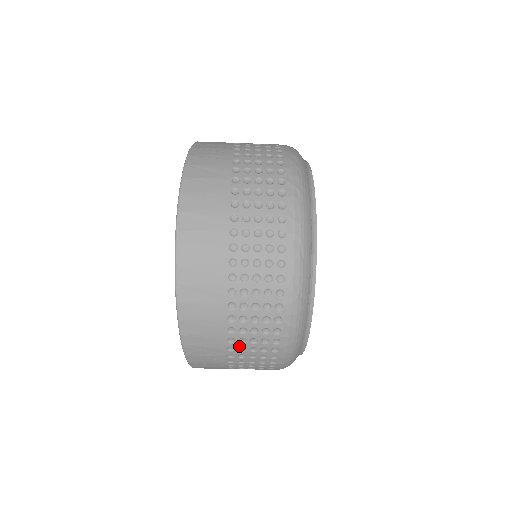
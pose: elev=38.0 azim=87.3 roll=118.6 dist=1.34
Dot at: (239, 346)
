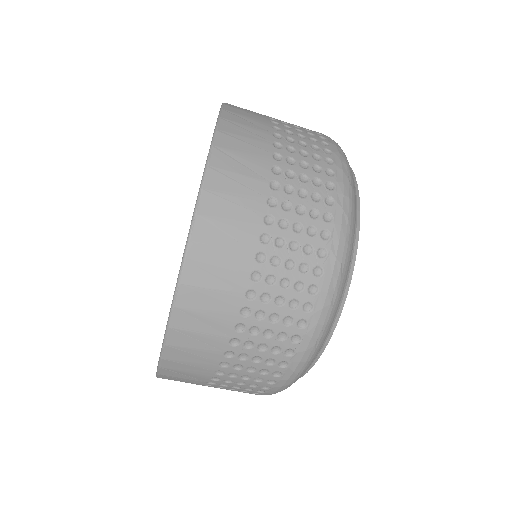
Dot at: (226, 378)
